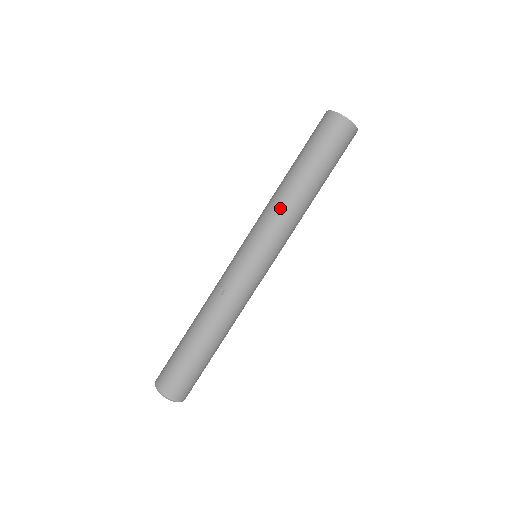
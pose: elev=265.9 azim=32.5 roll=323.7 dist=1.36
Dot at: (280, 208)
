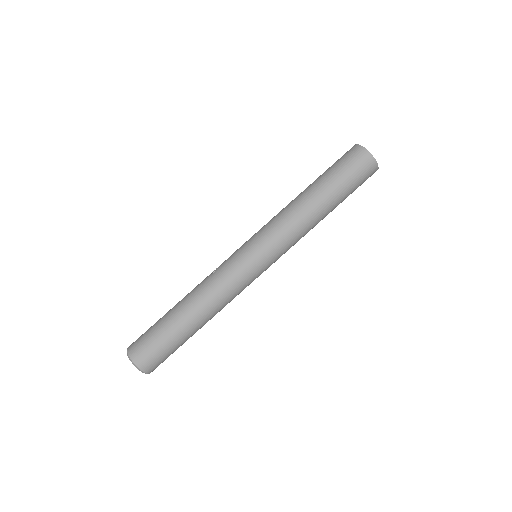
Dot at: (283, 211)
